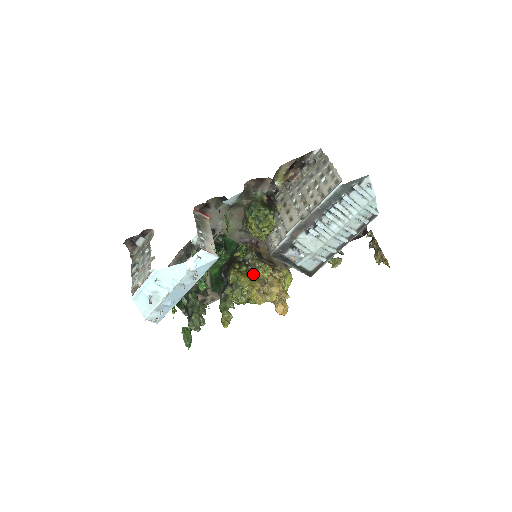
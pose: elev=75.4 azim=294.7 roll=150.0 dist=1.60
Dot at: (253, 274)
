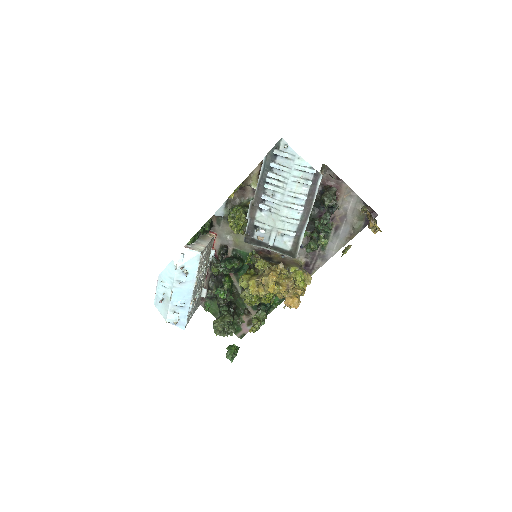
Dot at: occluded
